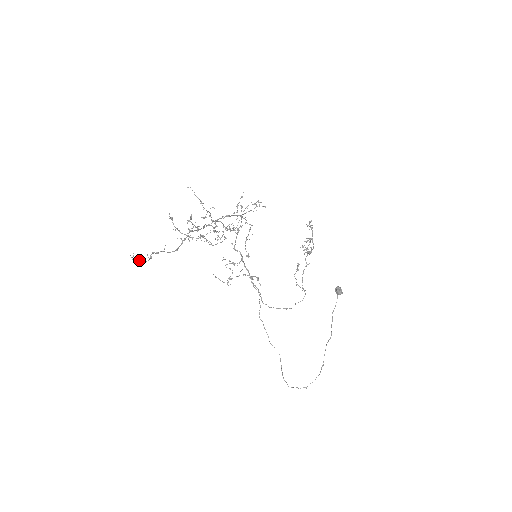
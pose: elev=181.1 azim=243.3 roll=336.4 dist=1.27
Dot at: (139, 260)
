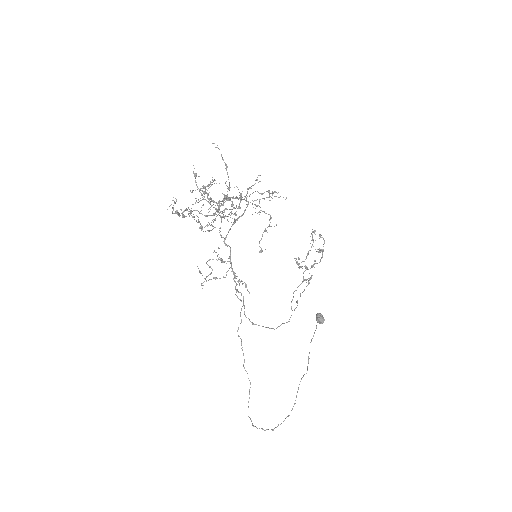
Dot at: (177, 212)
